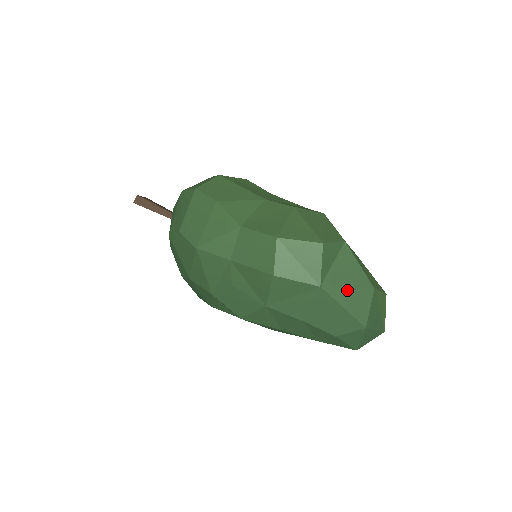
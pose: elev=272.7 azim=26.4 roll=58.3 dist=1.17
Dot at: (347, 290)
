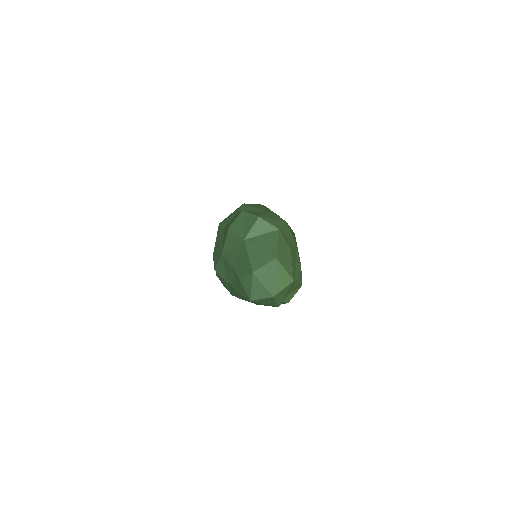
Dot at: (258, 249)
